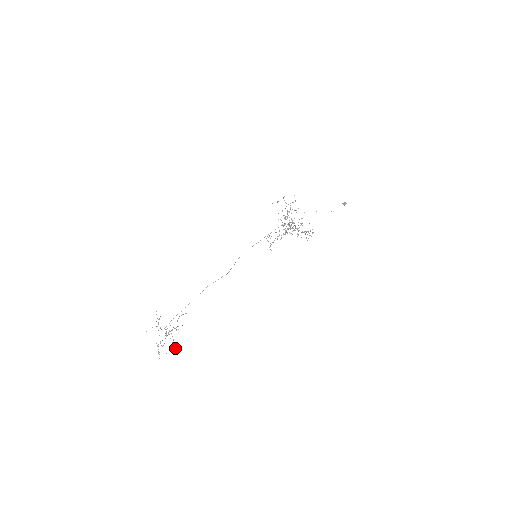
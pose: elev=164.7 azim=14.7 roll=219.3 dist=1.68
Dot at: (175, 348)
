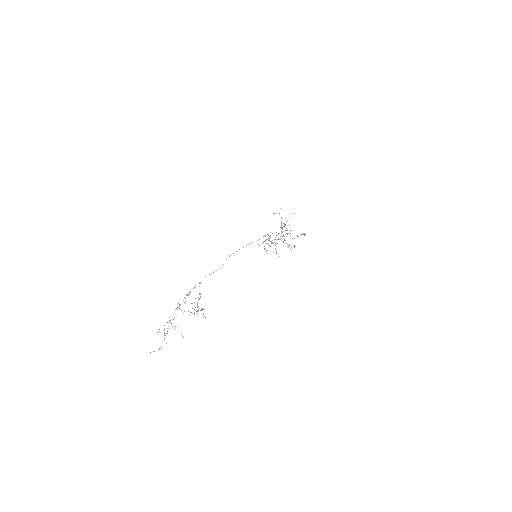
Dot at: occluded
